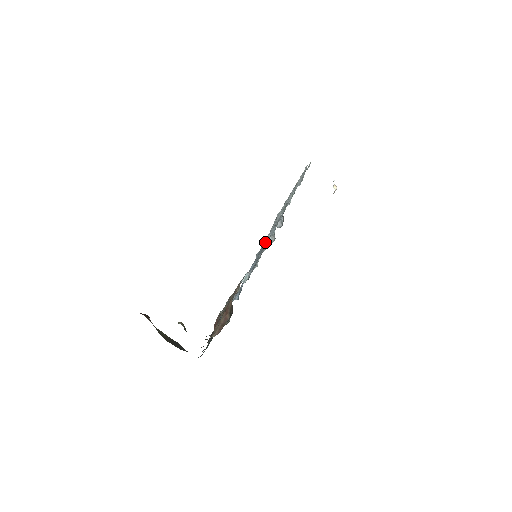
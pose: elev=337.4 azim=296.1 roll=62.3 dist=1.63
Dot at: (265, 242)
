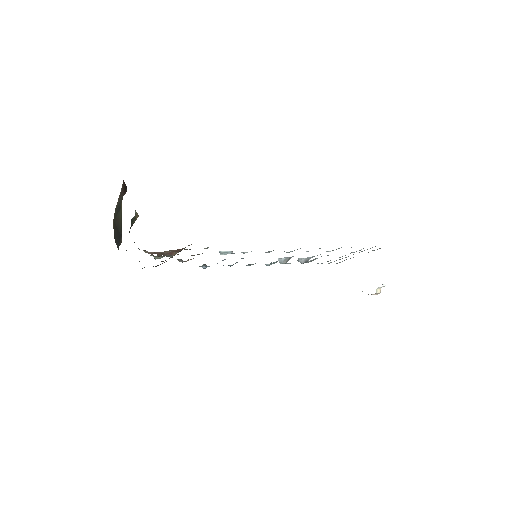
Dot at: occluded
